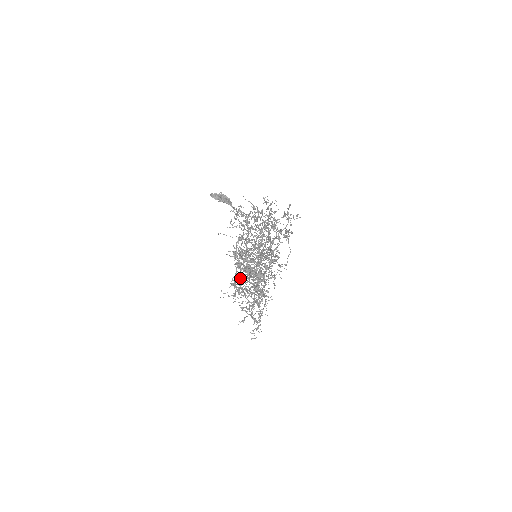
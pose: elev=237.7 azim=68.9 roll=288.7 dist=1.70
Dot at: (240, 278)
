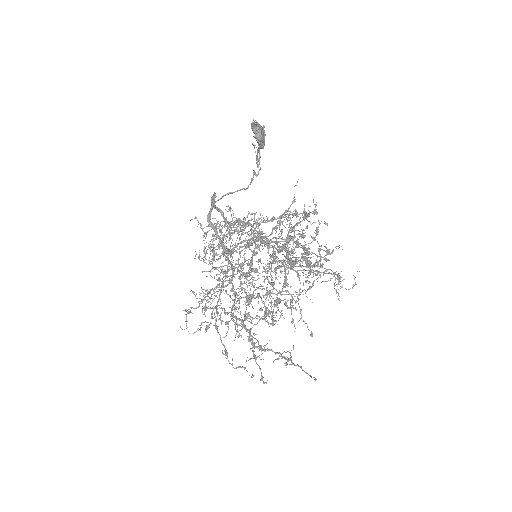
Dot at: (271, 349)
